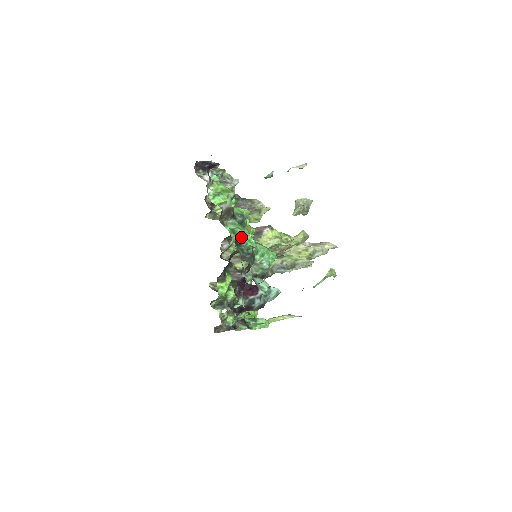
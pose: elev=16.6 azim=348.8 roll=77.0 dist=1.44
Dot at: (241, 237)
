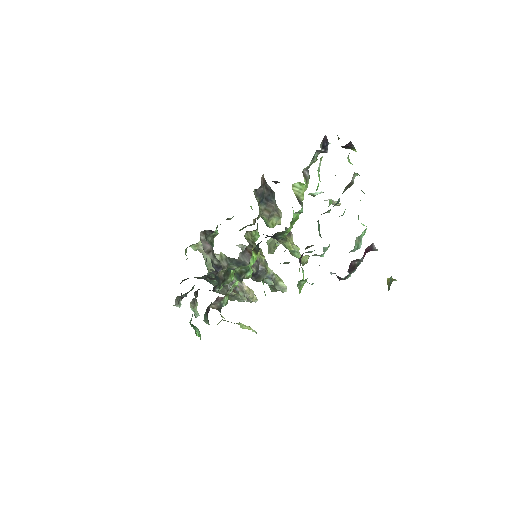
Dot at: occluded
